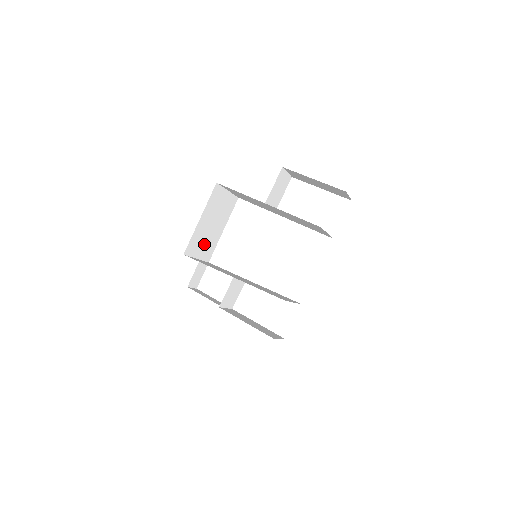
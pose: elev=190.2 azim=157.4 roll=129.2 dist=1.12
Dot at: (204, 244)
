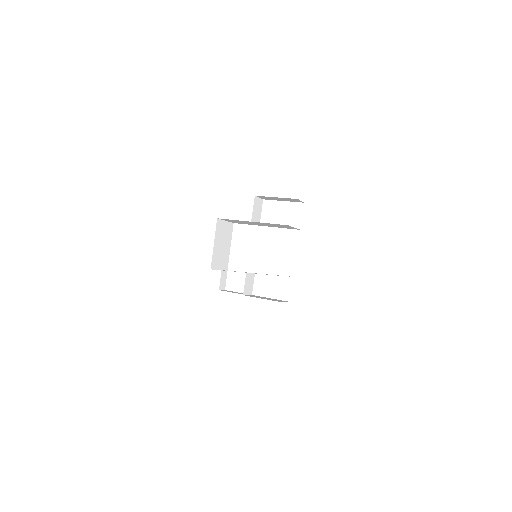
Dot at: (221, 259)
